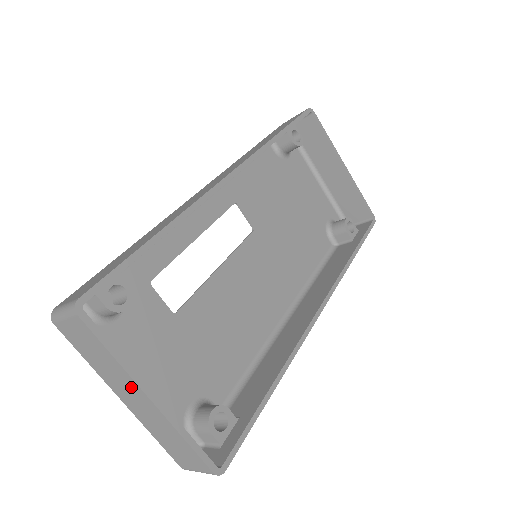
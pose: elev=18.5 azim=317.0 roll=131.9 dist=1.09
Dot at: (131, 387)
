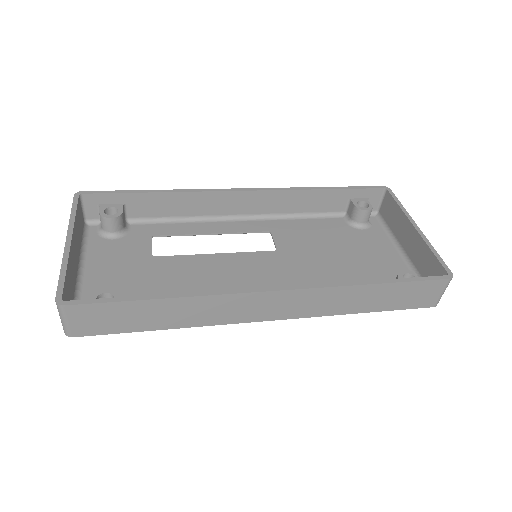
Dot at: occluded
